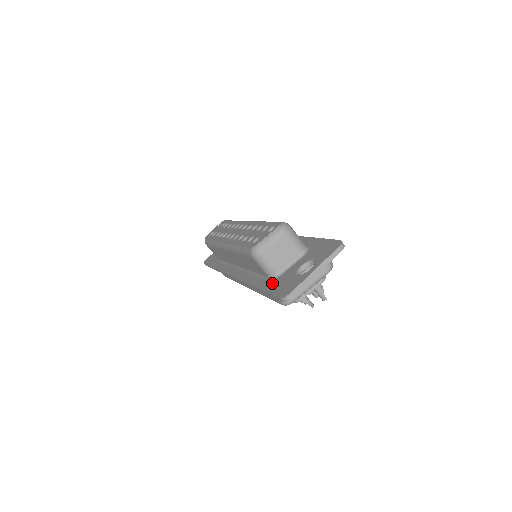
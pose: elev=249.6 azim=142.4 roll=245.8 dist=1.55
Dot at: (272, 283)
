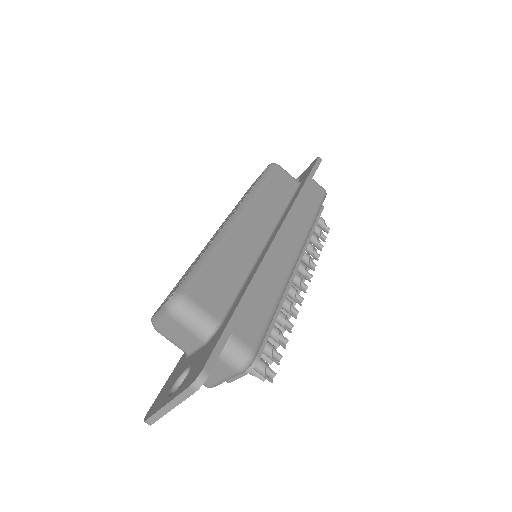
Dot at: (179, 364)
